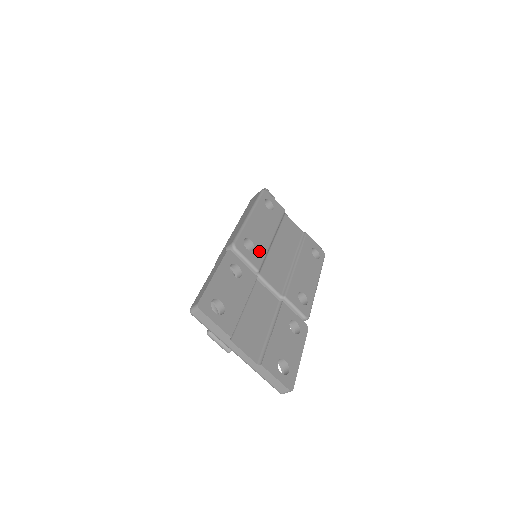
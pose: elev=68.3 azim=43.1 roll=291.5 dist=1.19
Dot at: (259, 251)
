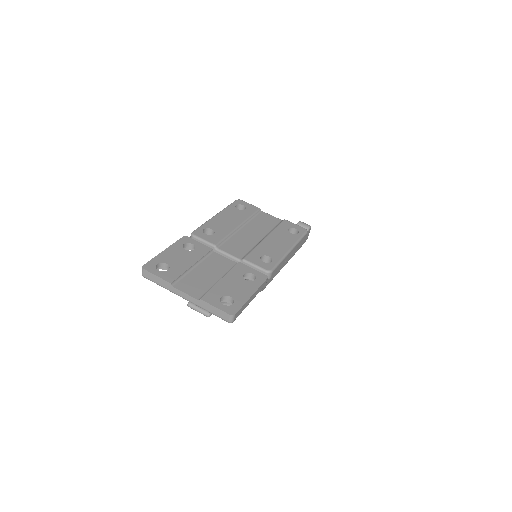
Dot at: (219, 234)
